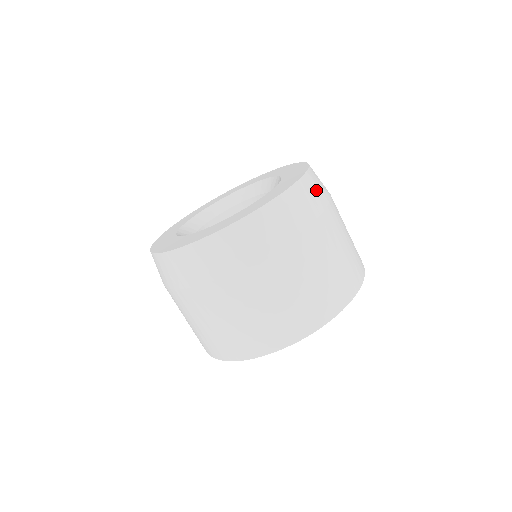
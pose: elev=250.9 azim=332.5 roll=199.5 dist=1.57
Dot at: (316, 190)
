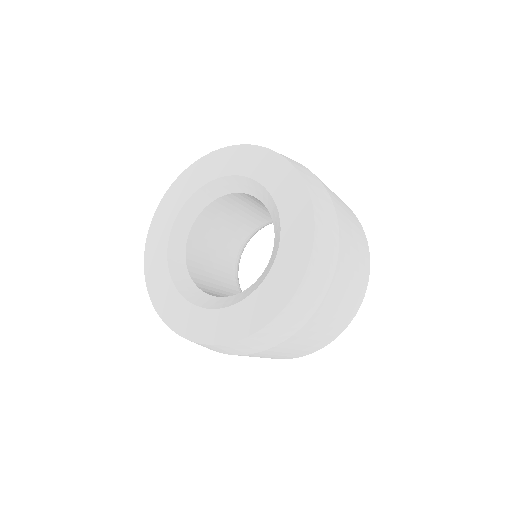
Dot at: (289, 322)
